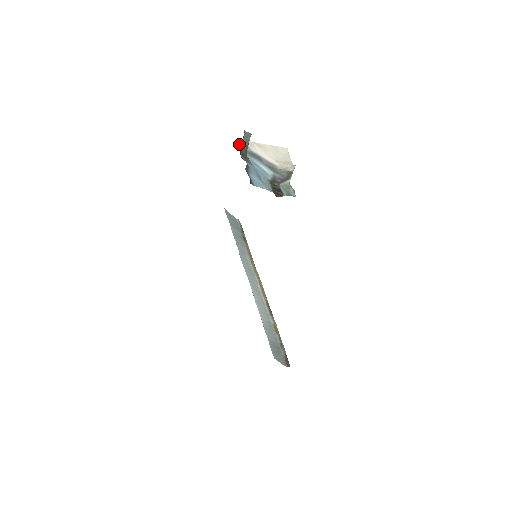
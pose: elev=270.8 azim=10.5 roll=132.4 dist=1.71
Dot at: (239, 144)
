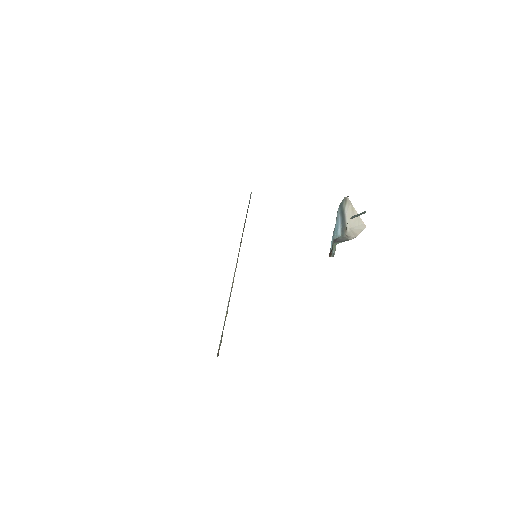
Dot at: (343, 199)
